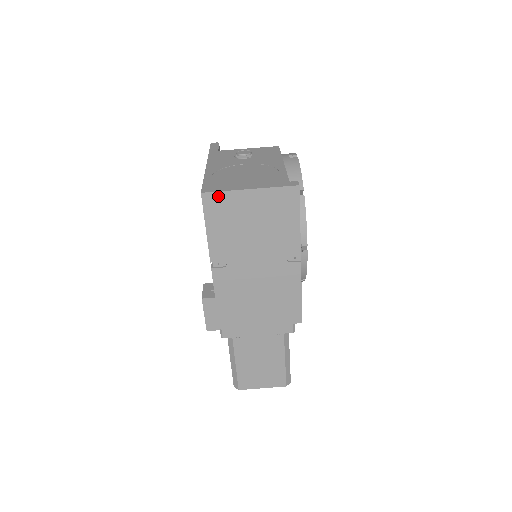
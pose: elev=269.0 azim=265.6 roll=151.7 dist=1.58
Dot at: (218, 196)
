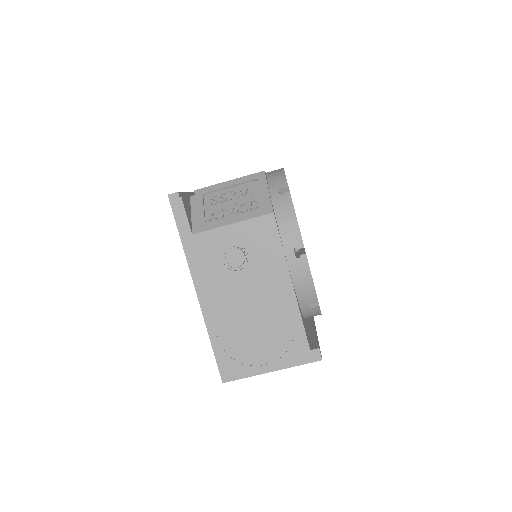
Dot at: (240, 377)
